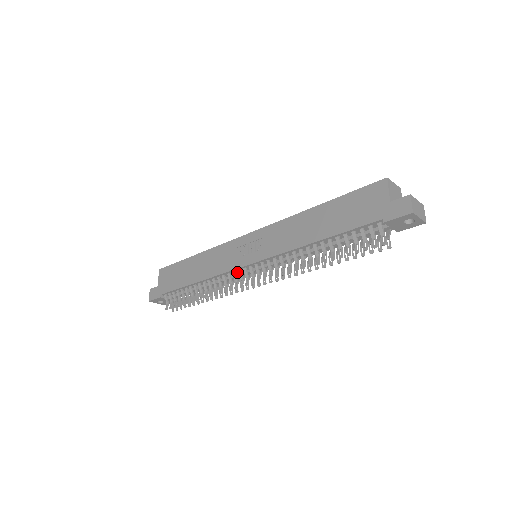
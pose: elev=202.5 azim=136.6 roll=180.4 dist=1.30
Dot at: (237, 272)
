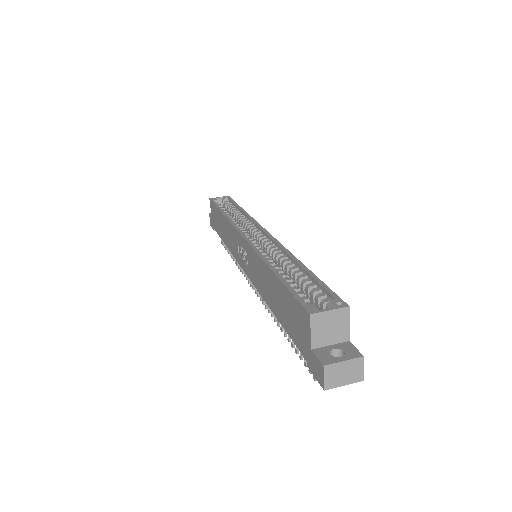
Dot at: occluded
